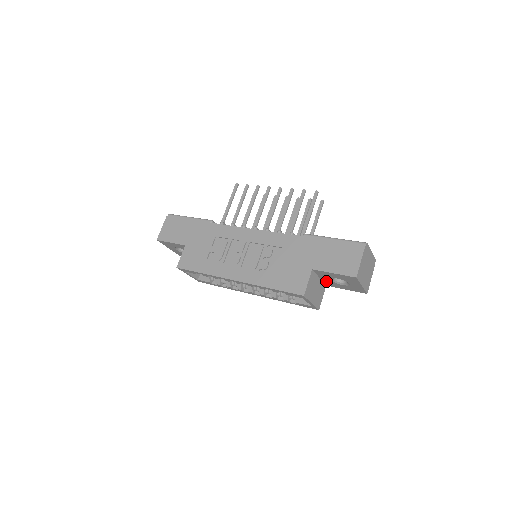
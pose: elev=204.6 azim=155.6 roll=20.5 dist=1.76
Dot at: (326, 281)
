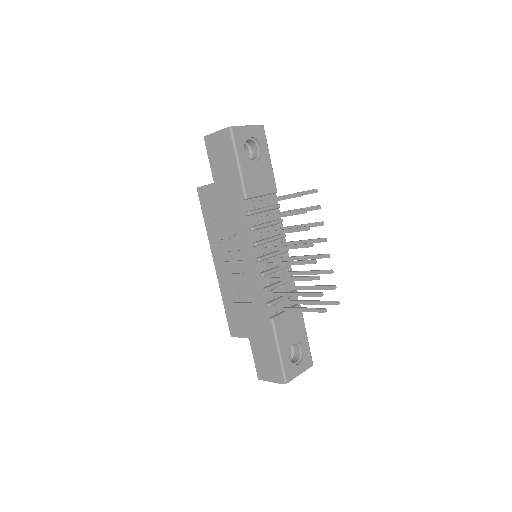
Dot at: occluded
